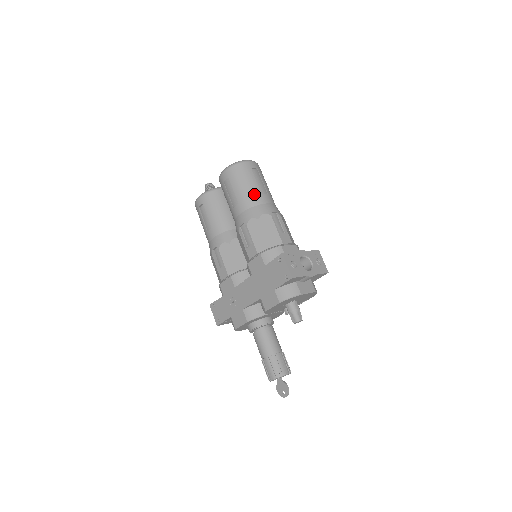
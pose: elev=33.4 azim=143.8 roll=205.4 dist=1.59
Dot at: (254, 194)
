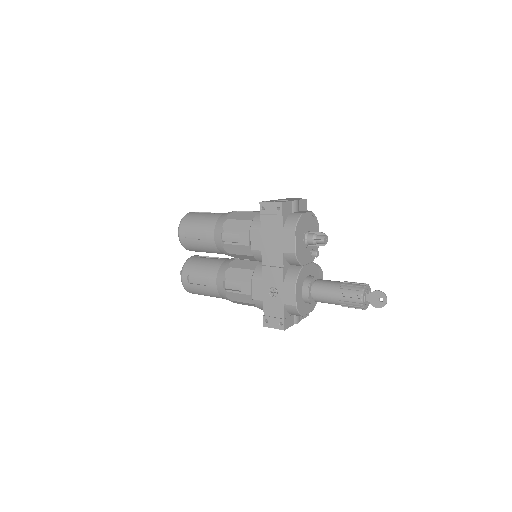
Dot at: (210, 217)
